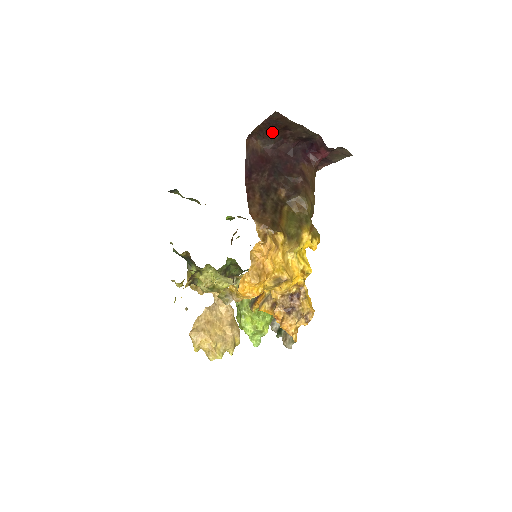
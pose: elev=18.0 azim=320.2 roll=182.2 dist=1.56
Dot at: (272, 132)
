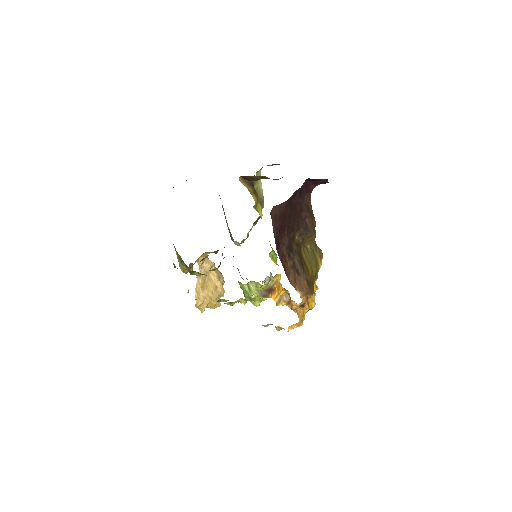
Dot at: occluded
